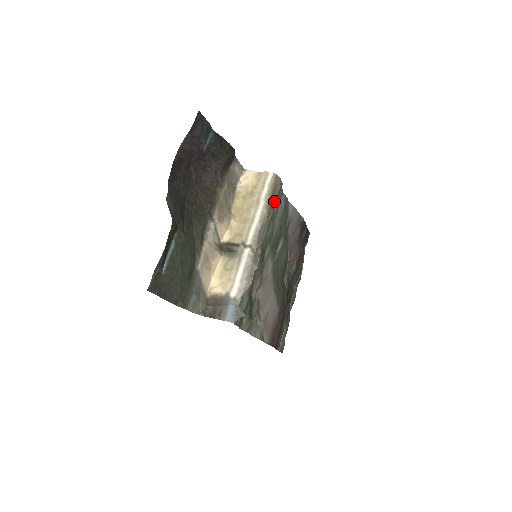
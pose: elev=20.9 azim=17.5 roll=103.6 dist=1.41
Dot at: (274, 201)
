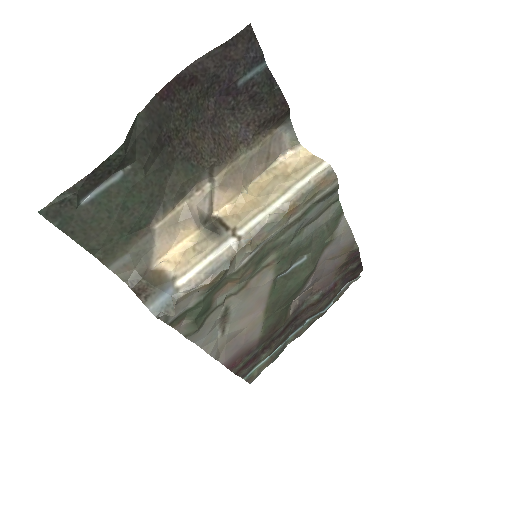
Dot at: (314, 202)
